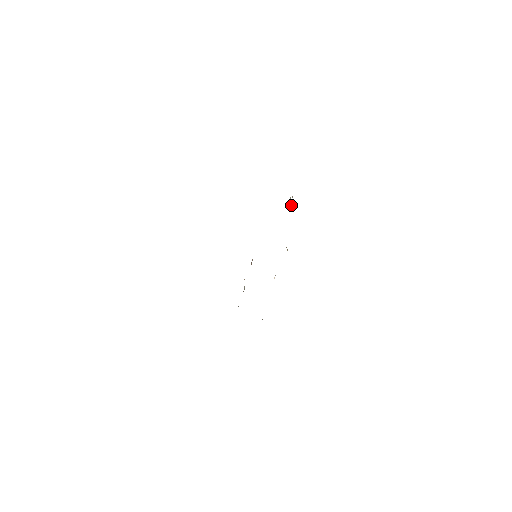
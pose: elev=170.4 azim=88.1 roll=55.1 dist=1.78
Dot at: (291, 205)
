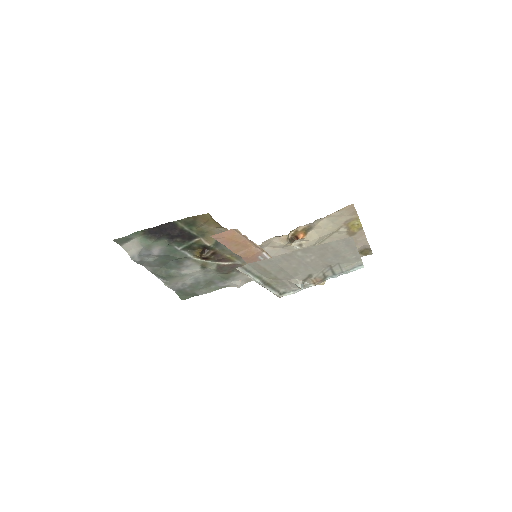
Dot at: occluded
